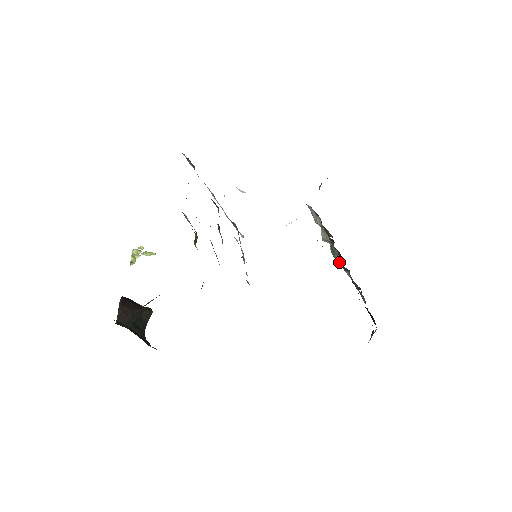
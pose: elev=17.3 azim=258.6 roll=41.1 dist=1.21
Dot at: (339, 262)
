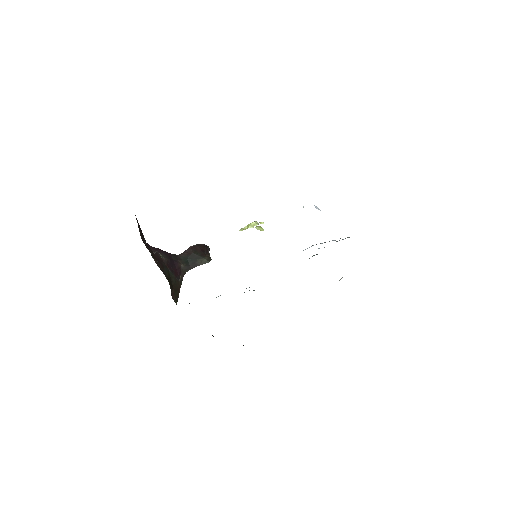
Dot at: occluded
